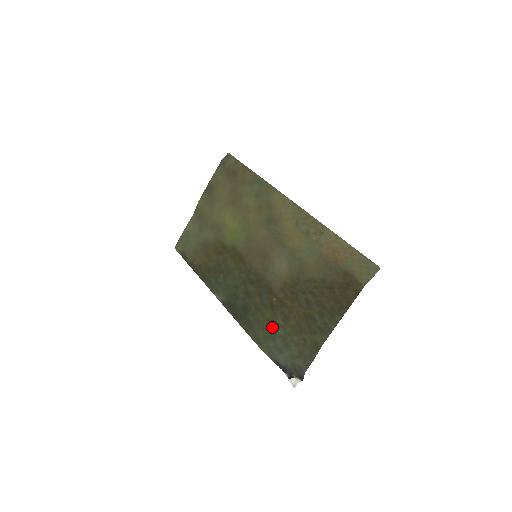
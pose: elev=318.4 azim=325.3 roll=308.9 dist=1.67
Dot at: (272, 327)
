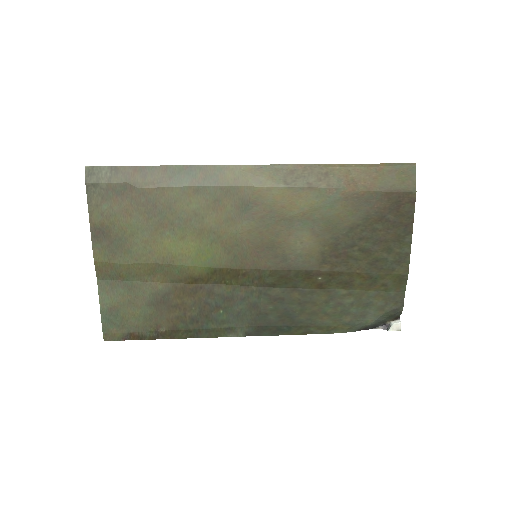
Dot at: (336, 304)
